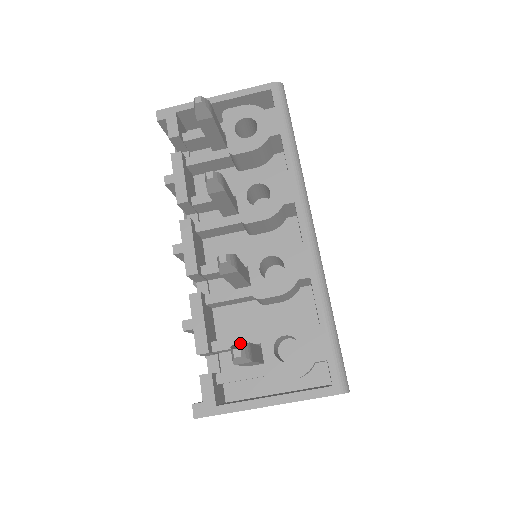
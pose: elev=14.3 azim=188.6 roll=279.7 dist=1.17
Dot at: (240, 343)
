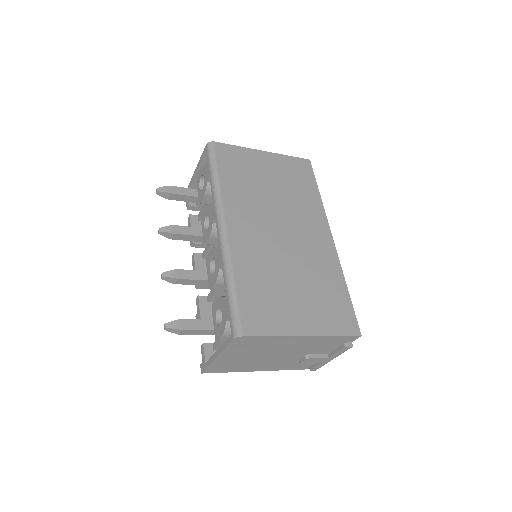
Dot at: occluded
